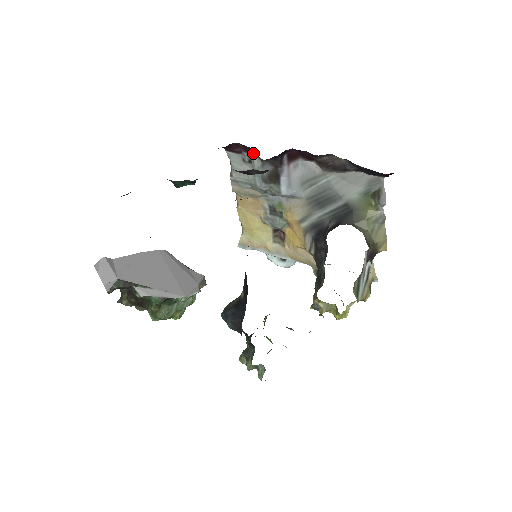
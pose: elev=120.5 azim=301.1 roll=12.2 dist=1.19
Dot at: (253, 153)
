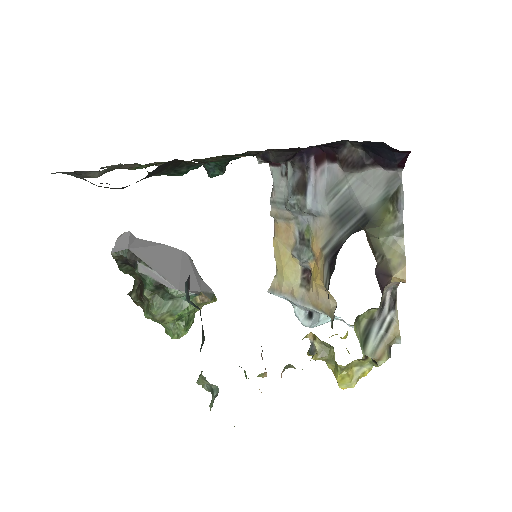
Dot at: occluded
